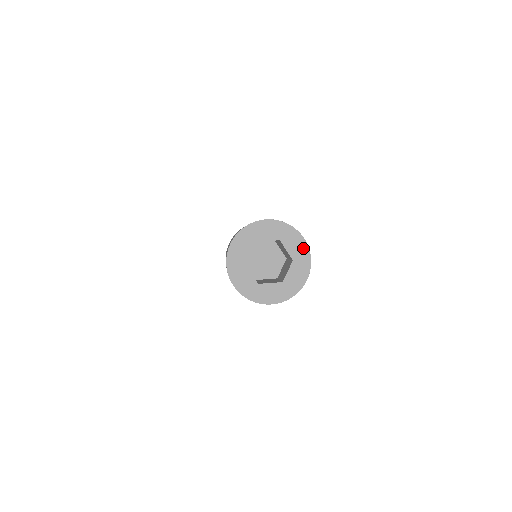
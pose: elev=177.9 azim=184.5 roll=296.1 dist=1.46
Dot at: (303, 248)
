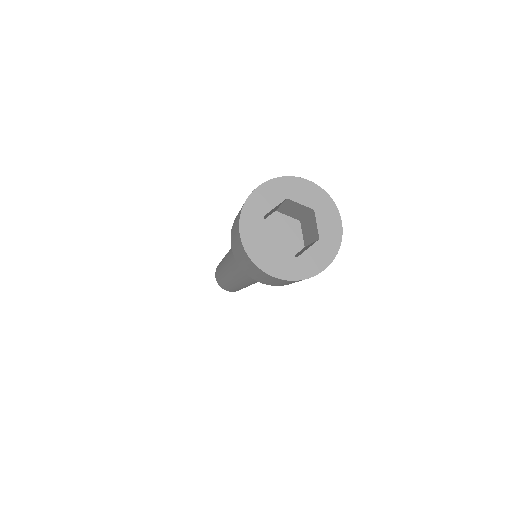
Dot at: (336, 231)
